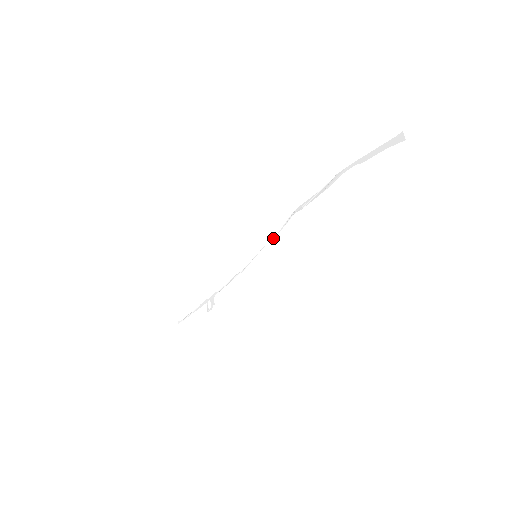
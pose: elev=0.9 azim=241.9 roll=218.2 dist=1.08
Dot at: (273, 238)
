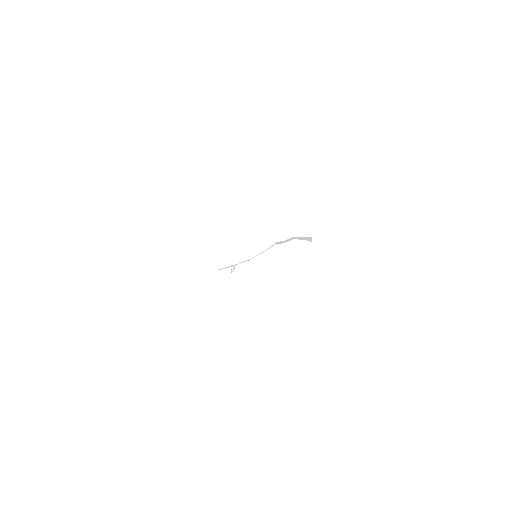
Dot at: (265, 251)
